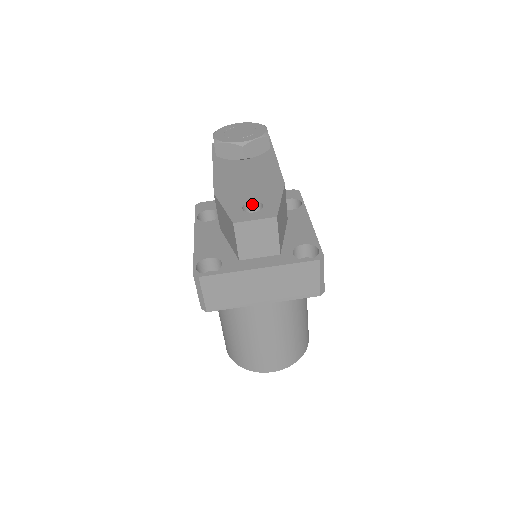
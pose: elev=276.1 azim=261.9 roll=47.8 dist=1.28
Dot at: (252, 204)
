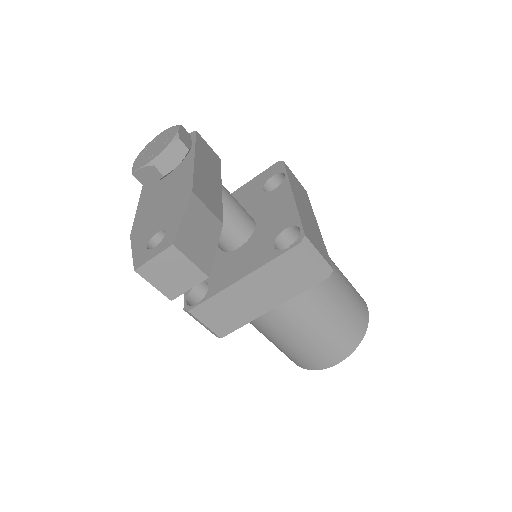
Dot at: (159, 234)
